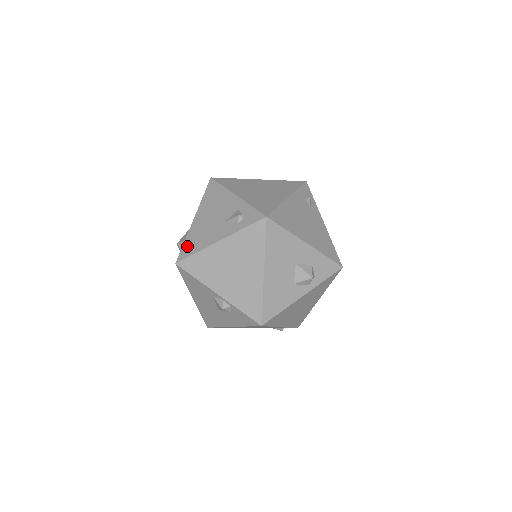
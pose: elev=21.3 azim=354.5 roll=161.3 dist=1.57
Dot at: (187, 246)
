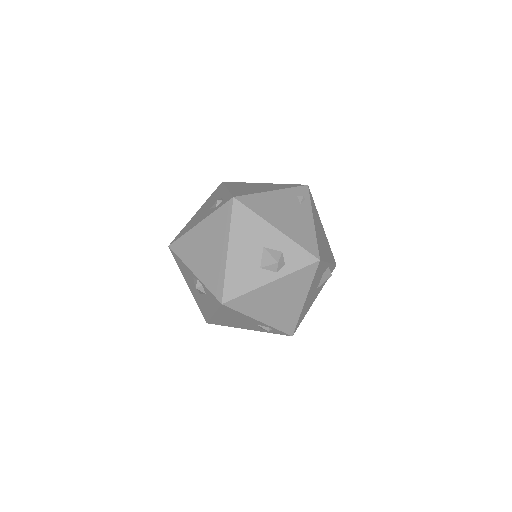
Dot at: (181, 232)
